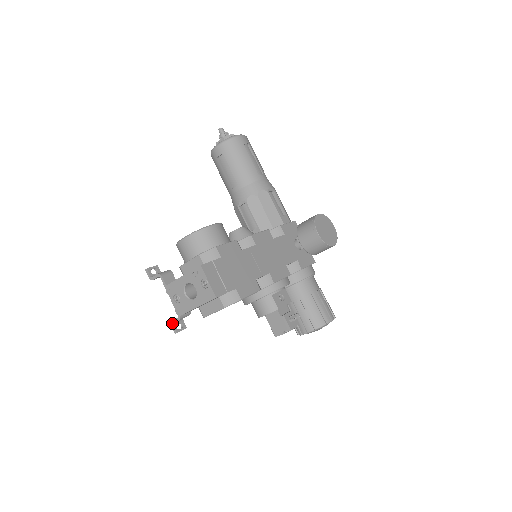
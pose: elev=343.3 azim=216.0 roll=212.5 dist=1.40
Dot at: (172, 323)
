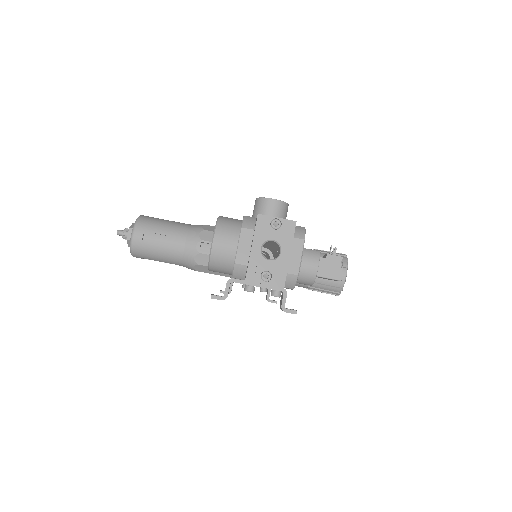
Dot at: (284, 308)
